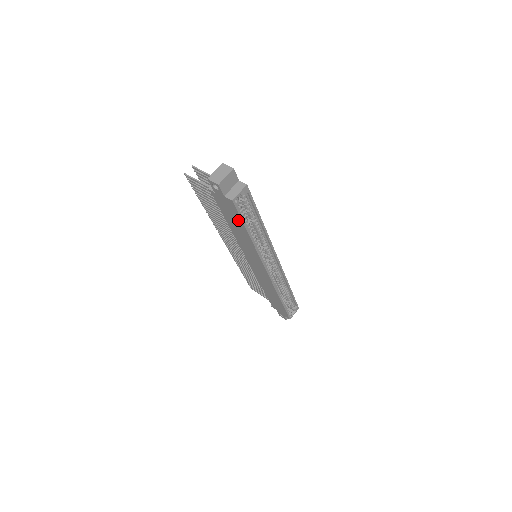
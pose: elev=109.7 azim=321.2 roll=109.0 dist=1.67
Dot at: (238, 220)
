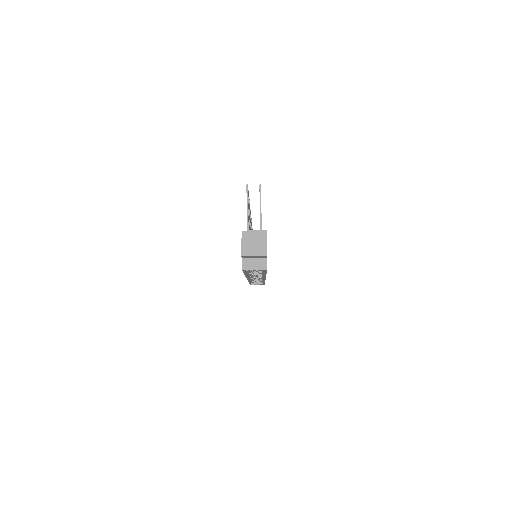
Dot at: occluded
